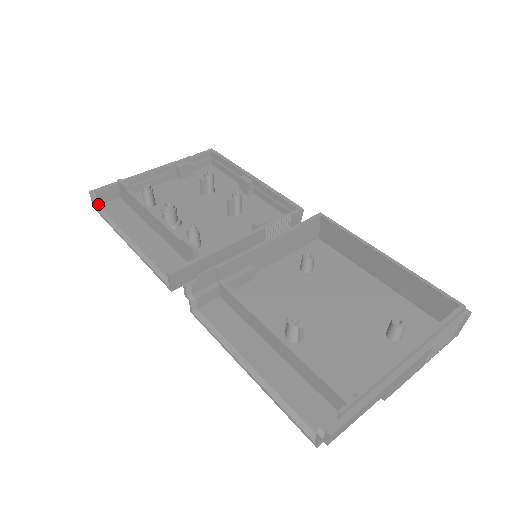
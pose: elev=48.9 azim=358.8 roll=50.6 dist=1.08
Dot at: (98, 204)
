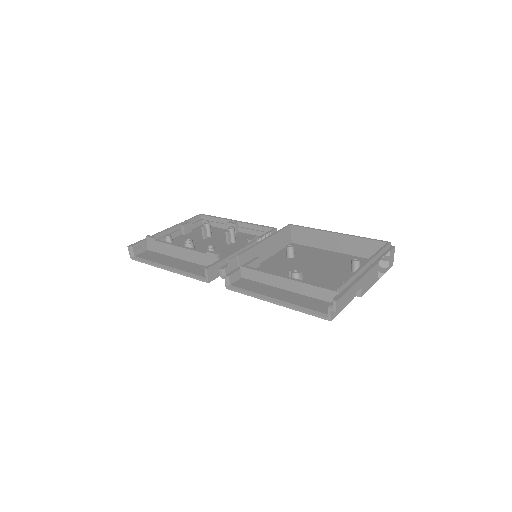
Dot at: (134, 255)
